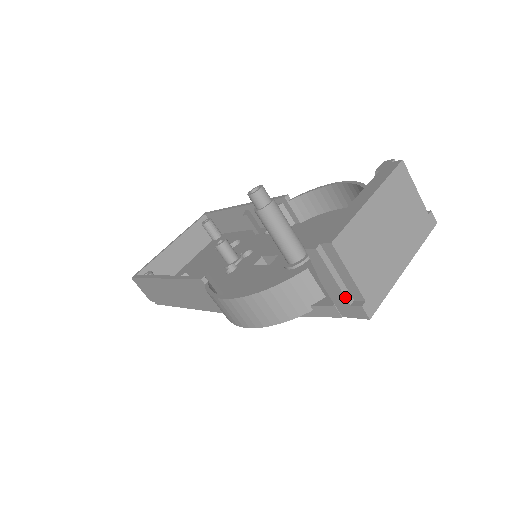
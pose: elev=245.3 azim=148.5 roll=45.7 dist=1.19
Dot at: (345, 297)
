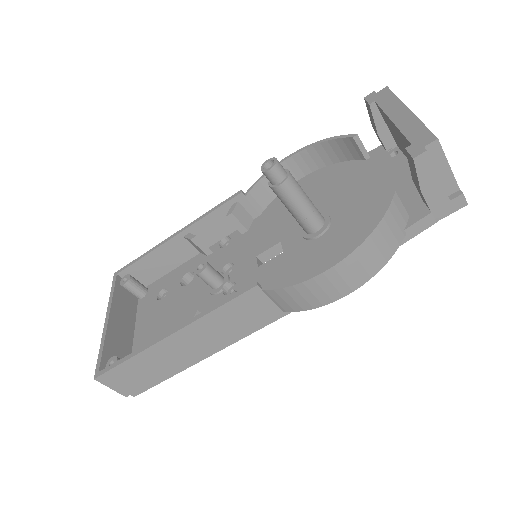
Dot at: (446, 194)
